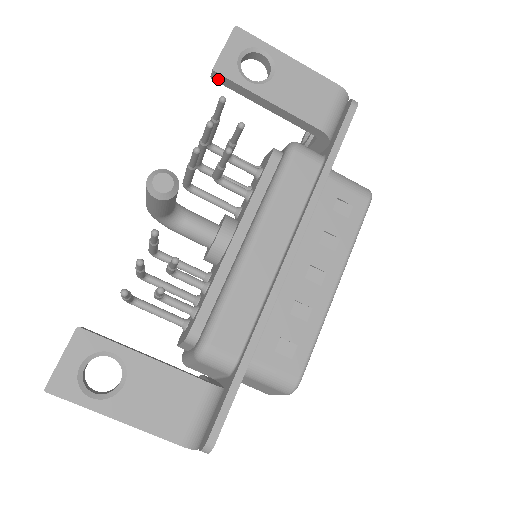
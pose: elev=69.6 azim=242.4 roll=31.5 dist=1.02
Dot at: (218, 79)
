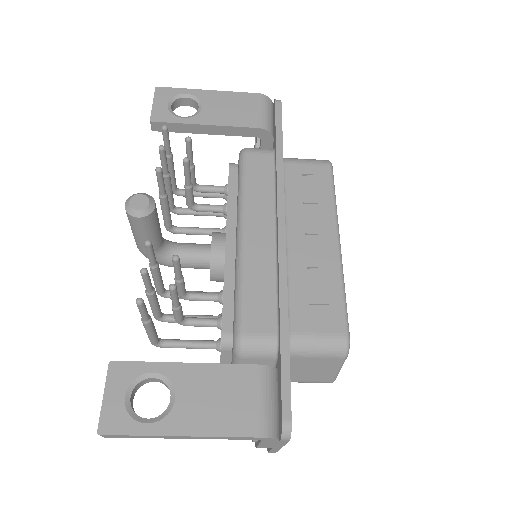
Dot at: (158, 128)
